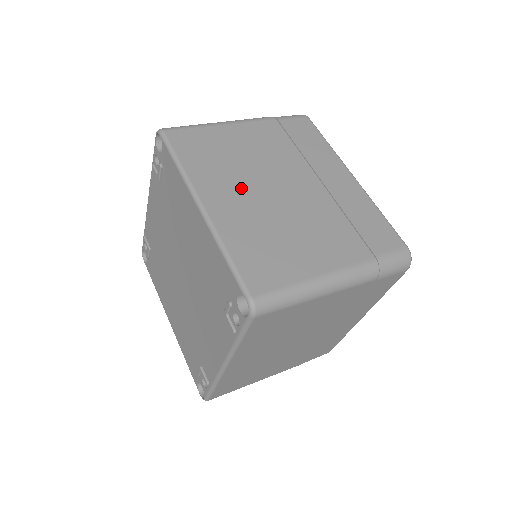
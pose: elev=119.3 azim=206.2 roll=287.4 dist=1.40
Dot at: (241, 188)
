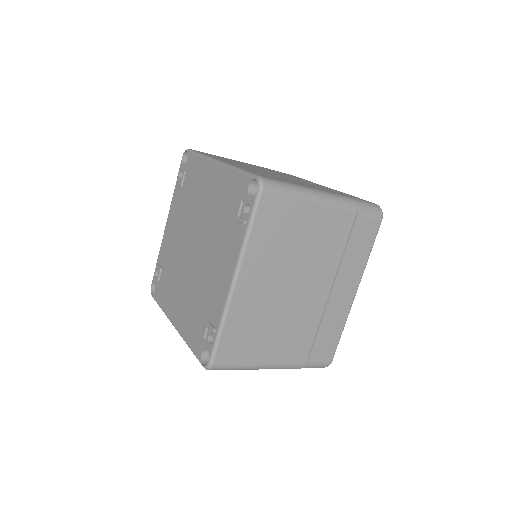
Dot at: (246, 166)
